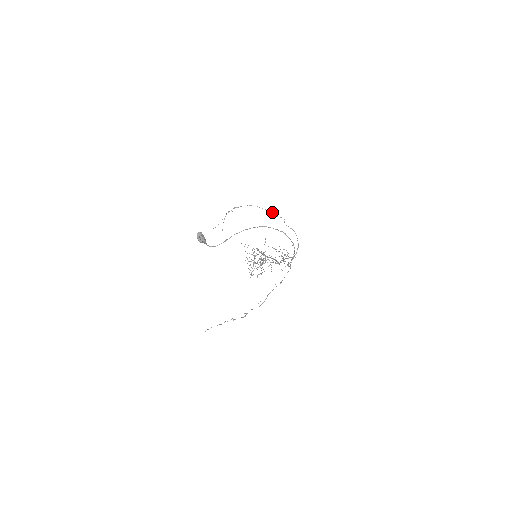
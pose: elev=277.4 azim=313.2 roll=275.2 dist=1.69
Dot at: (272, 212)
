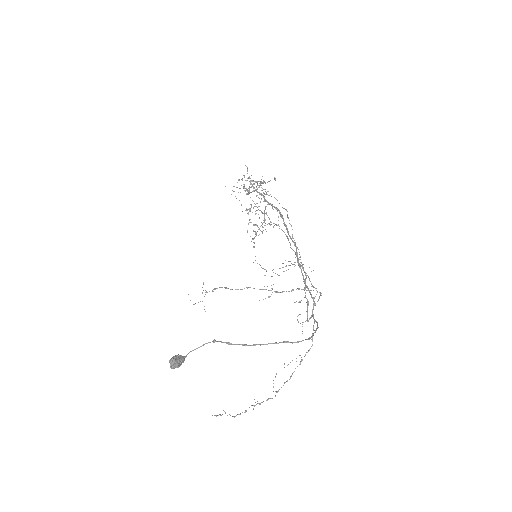
Dot at: (277, 292)
